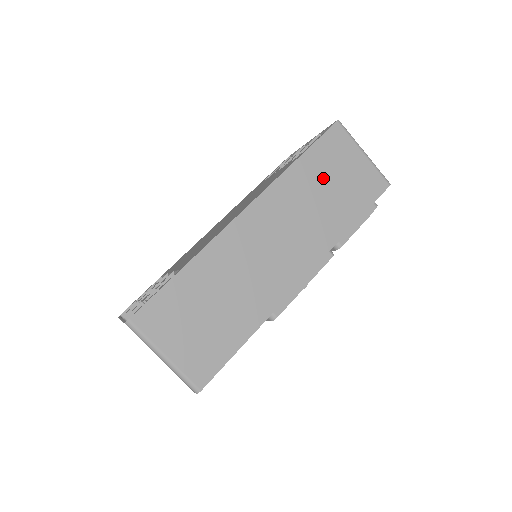
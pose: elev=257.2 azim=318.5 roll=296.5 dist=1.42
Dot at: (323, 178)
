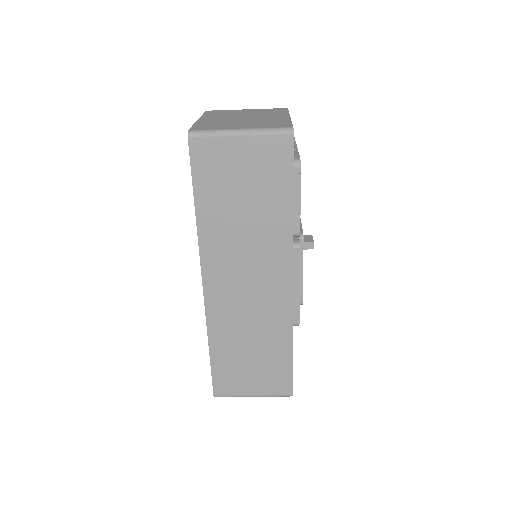
Dot at: (230, 200)
